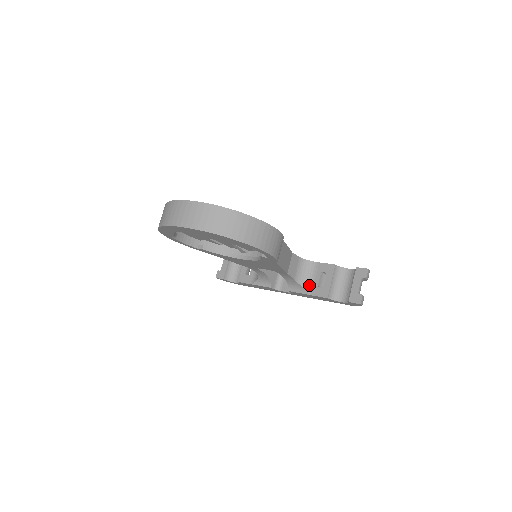
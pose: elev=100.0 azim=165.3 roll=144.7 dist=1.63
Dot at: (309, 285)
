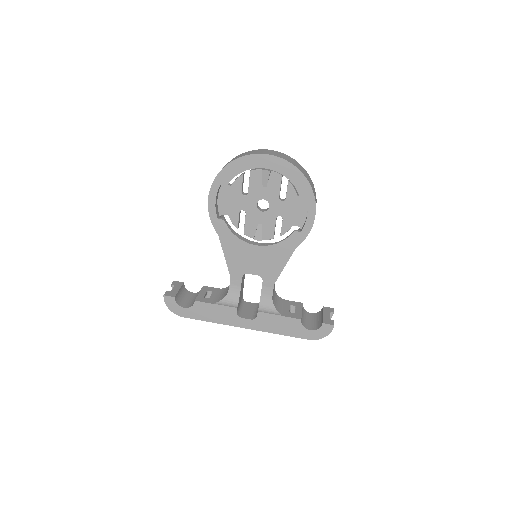
Dot at: (281, 310)
